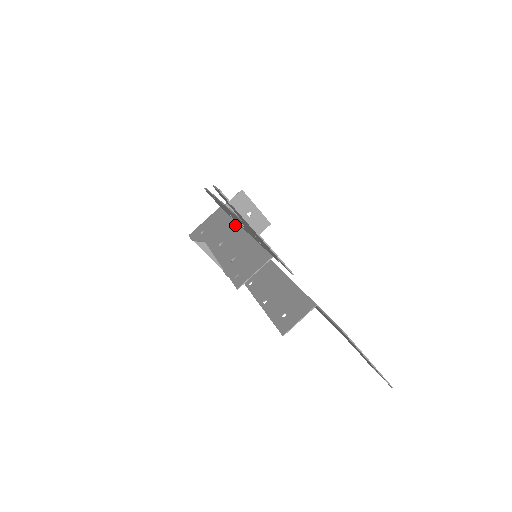
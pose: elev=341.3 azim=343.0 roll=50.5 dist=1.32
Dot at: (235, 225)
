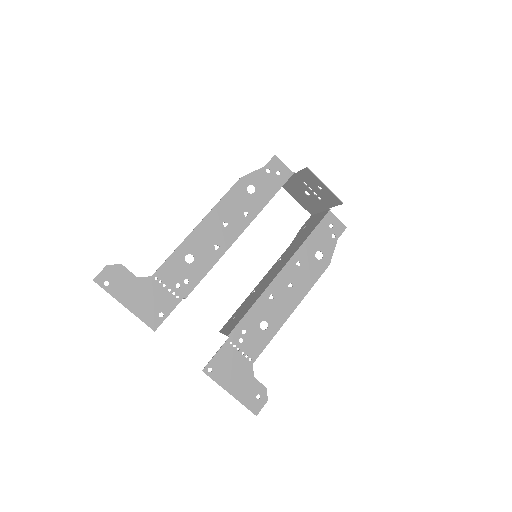
Dot at: (248, 223)
